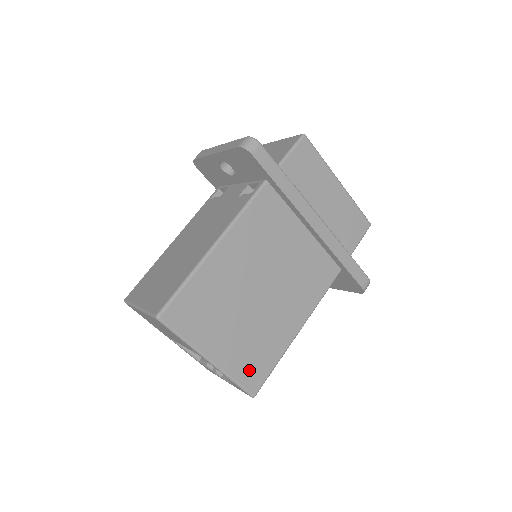
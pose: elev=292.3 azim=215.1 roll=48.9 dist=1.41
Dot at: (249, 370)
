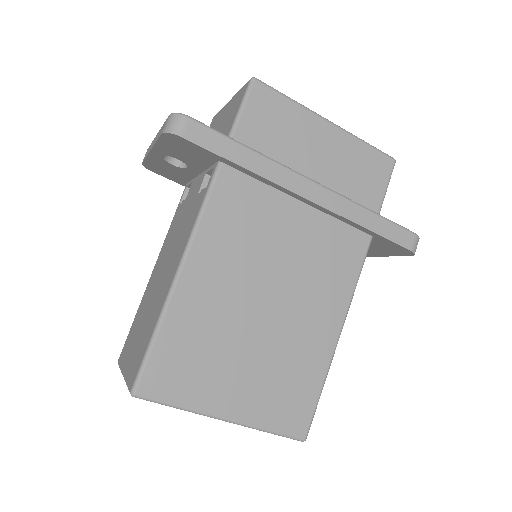
Dot at: (285, 411)
